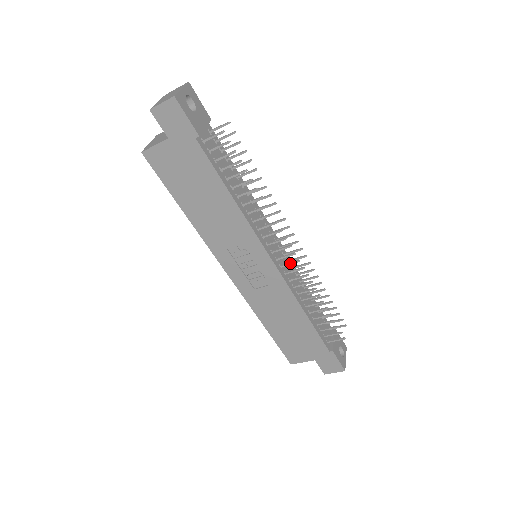
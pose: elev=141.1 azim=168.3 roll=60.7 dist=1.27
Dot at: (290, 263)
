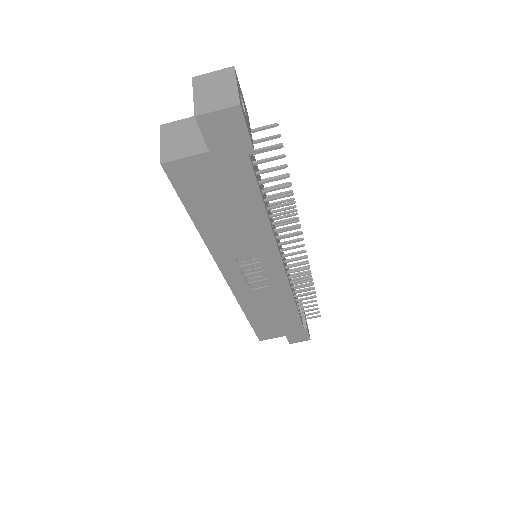
Dot at: (298, 265)
